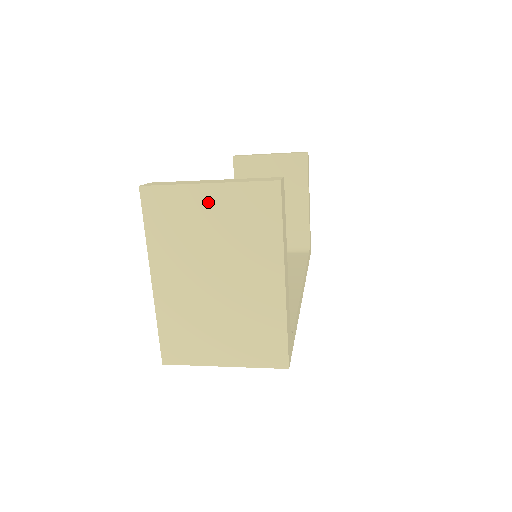
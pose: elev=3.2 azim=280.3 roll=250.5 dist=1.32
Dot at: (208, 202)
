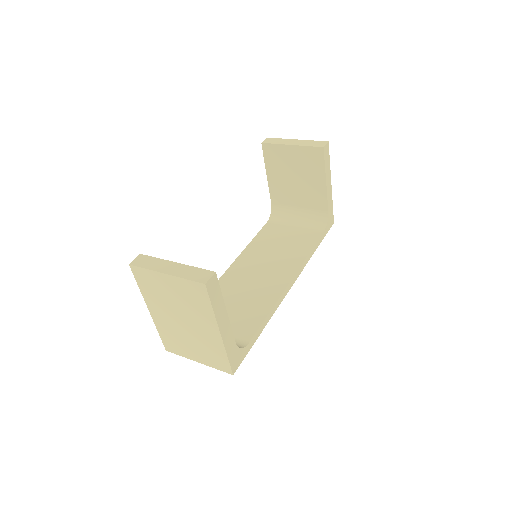
Dot at: (168, 283)
